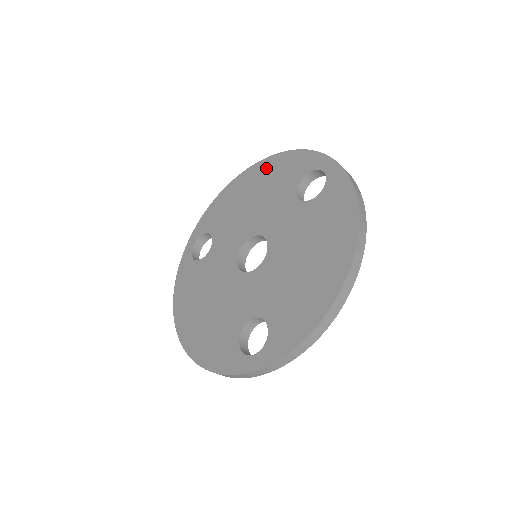
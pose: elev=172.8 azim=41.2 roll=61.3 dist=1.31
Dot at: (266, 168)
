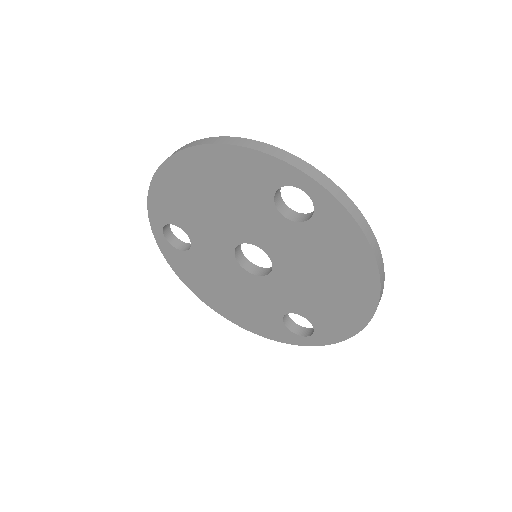
Dot at: (208, 163)
